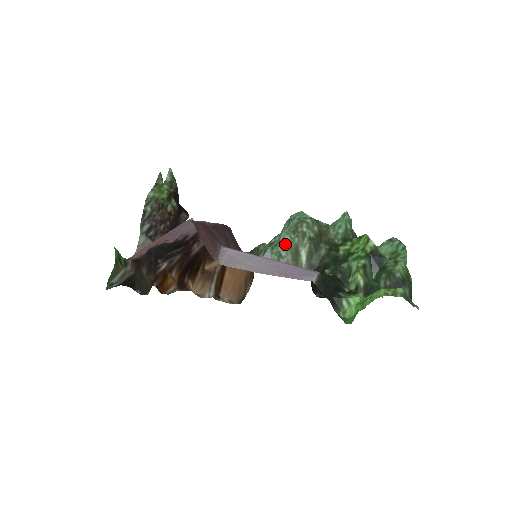
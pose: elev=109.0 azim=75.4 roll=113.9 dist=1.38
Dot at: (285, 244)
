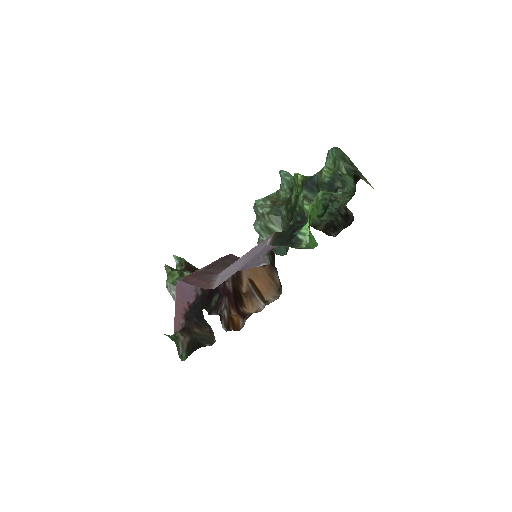
Dot at: (260, 232)
